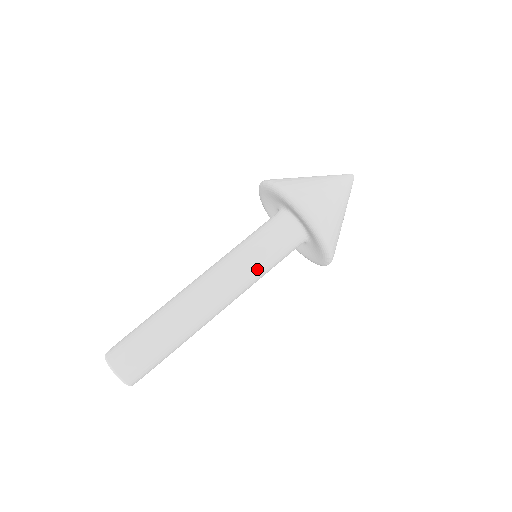
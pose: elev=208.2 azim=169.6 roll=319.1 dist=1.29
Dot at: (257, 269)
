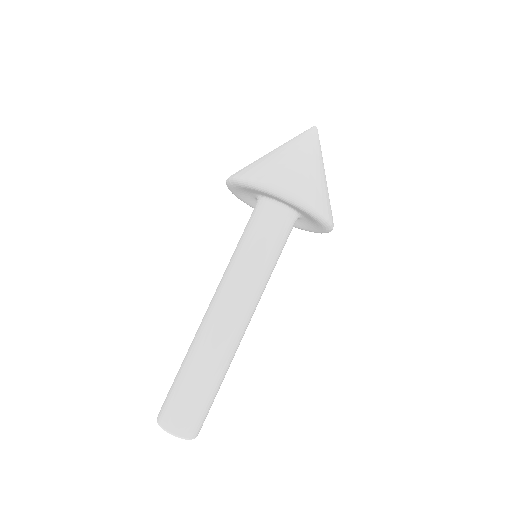
Dot at: (252, 265)
